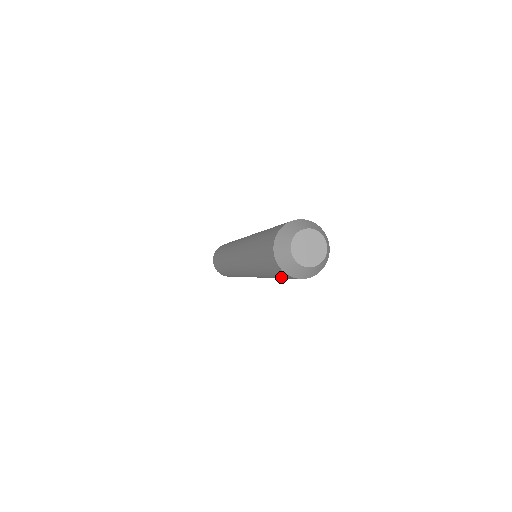
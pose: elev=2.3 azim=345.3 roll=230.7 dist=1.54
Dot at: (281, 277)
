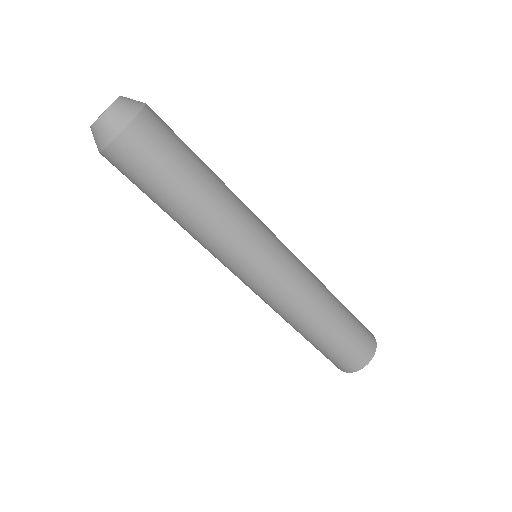
Dot at: (162, 166)
